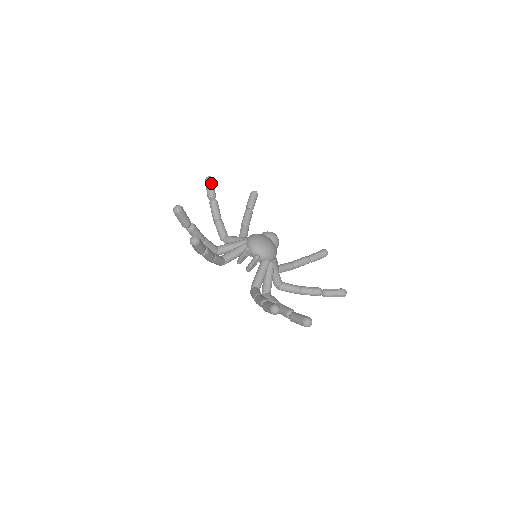
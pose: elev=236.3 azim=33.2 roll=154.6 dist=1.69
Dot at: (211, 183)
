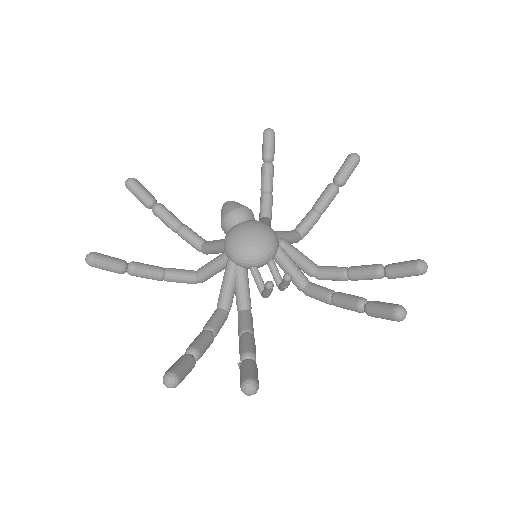
Dot at: (101, 261)
